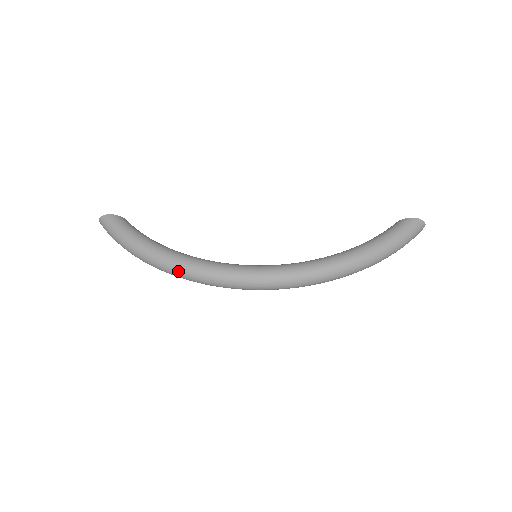
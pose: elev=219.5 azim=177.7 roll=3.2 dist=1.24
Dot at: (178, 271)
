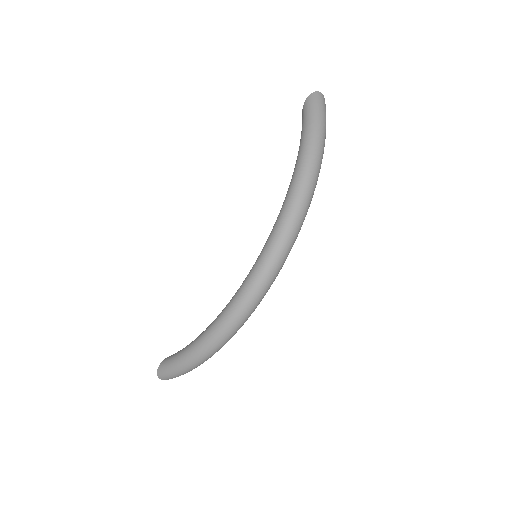
Dot at: (224, 332)
